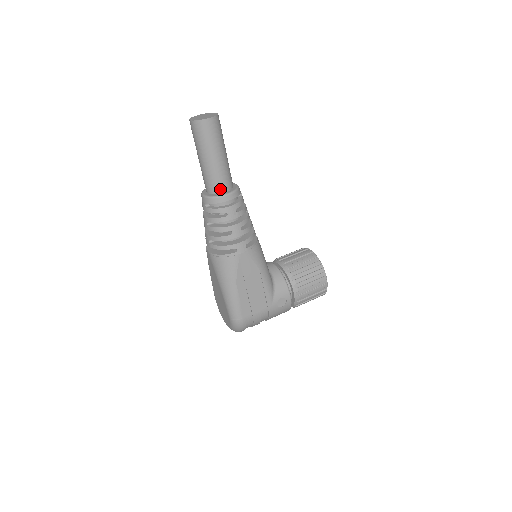
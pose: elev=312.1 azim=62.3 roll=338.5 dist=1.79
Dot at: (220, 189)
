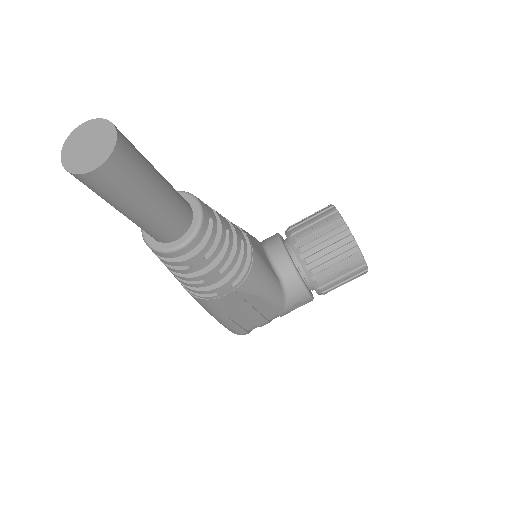
Dot at: (167, 238)
